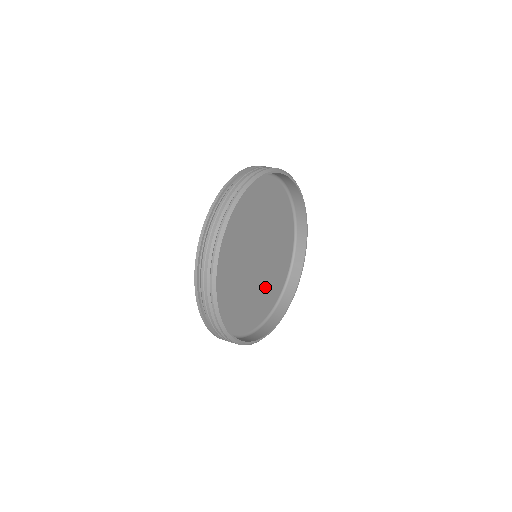
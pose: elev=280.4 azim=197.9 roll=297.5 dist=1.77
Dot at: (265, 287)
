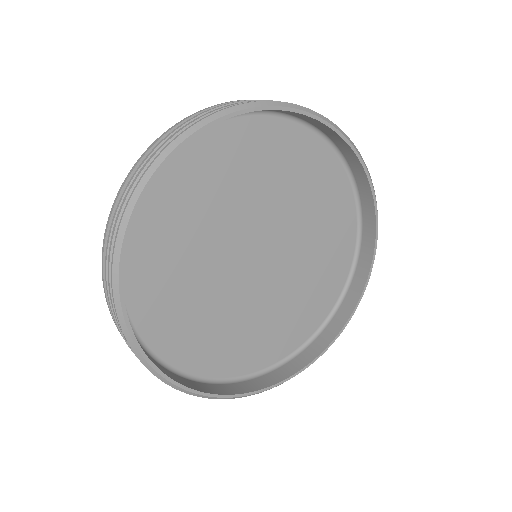
Dot at: (308, 274)
